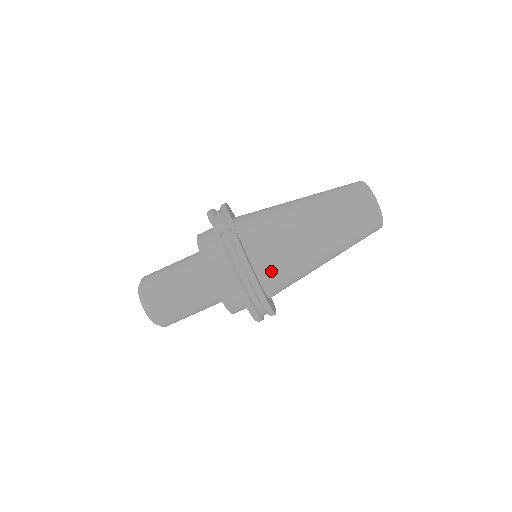
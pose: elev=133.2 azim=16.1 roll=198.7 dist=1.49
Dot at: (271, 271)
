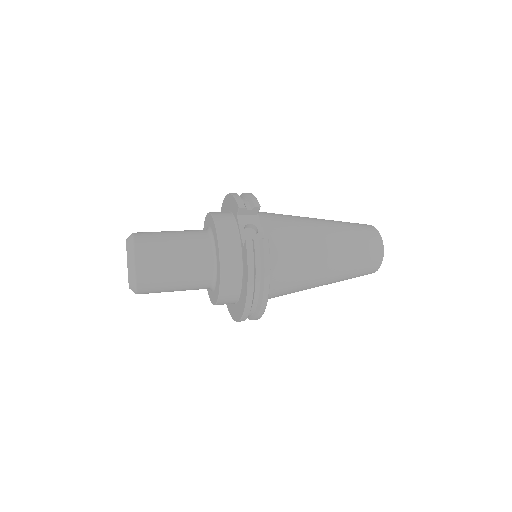
Dot at: (277, 283)
